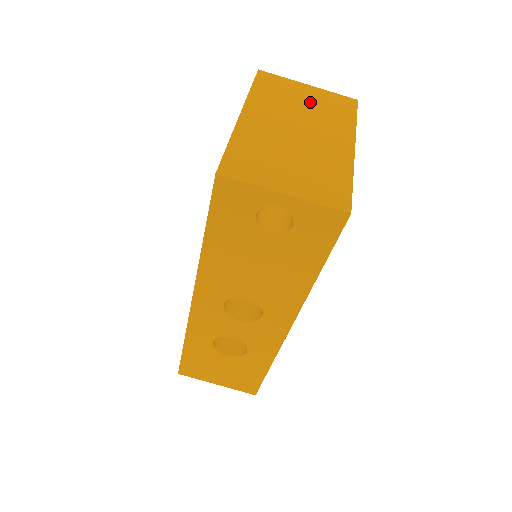
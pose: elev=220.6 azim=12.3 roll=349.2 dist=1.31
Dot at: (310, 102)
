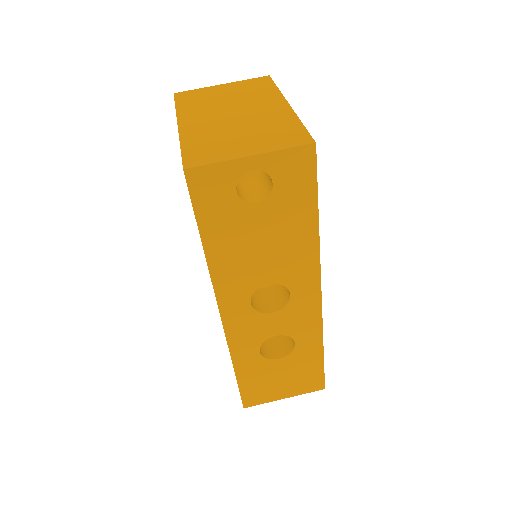
Dot at: (231, 93)
